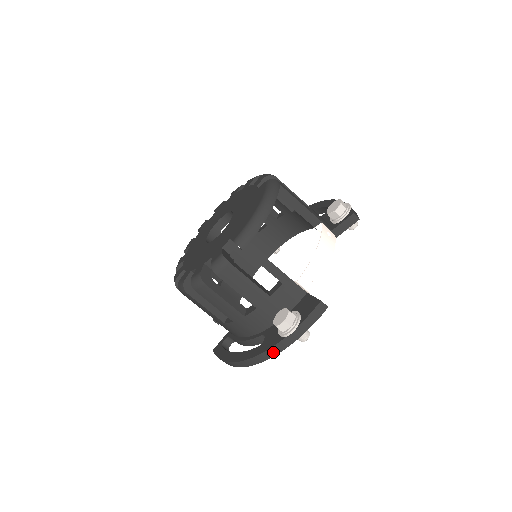
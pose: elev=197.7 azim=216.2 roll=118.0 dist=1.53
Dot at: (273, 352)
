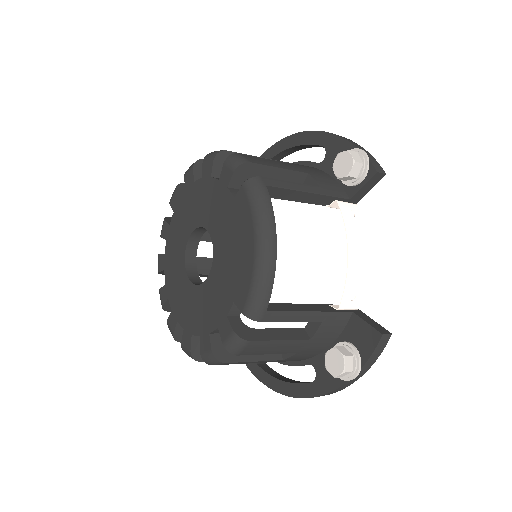
Dot at: (335, 392)
